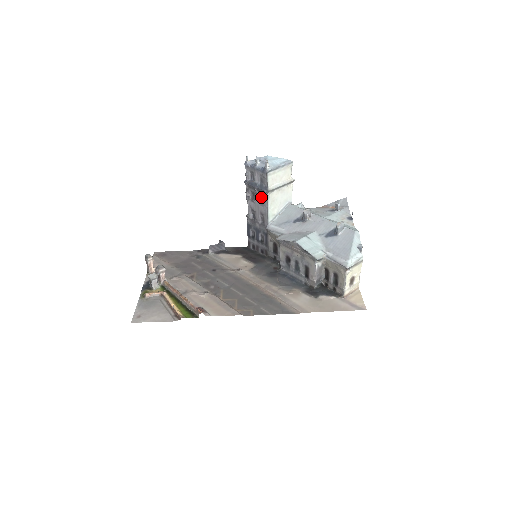
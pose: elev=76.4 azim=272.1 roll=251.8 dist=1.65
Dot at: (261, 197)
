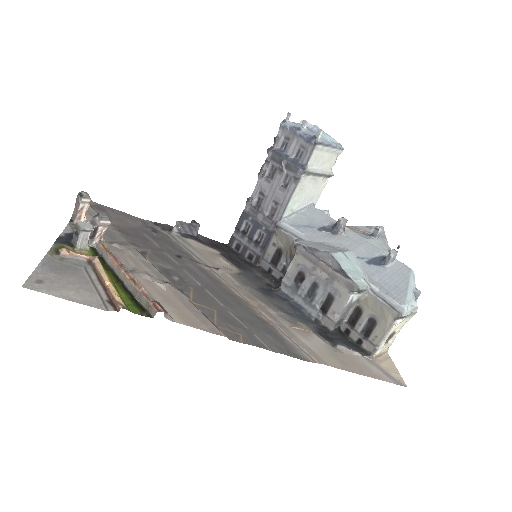
Dot at: (286, 178)
